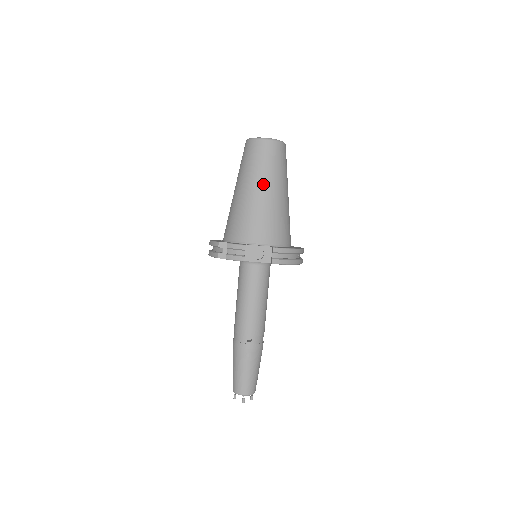
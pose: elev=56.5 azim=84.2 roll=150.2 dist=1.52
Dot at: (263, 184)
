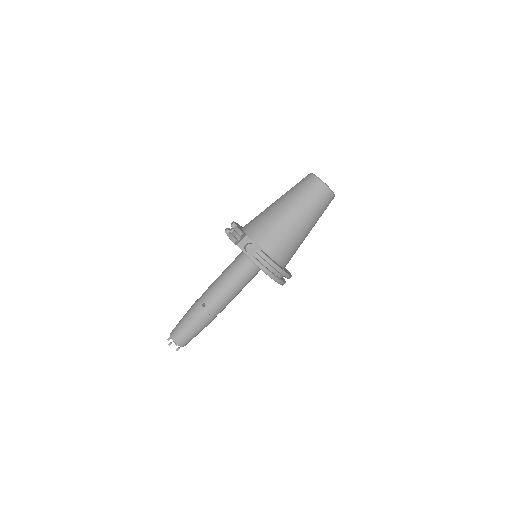
Dot at: (291, 206)
